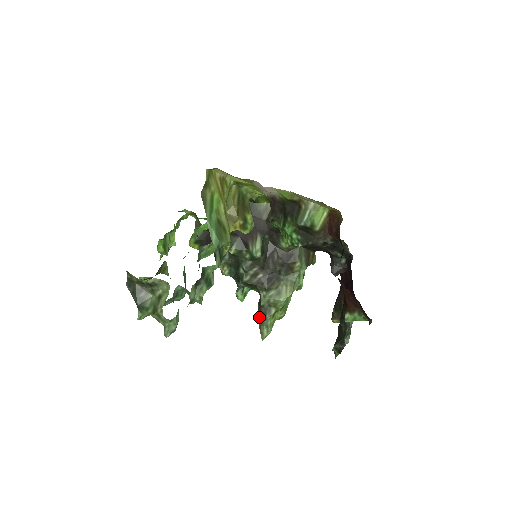
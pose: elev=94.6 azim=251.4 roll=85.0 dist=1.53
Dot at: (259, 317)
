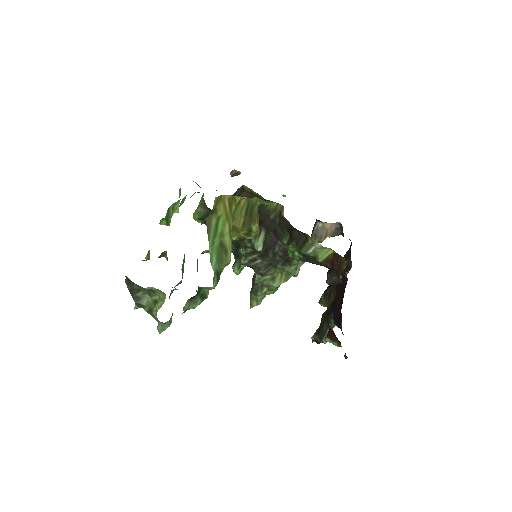
Dot at: (251, 291)
